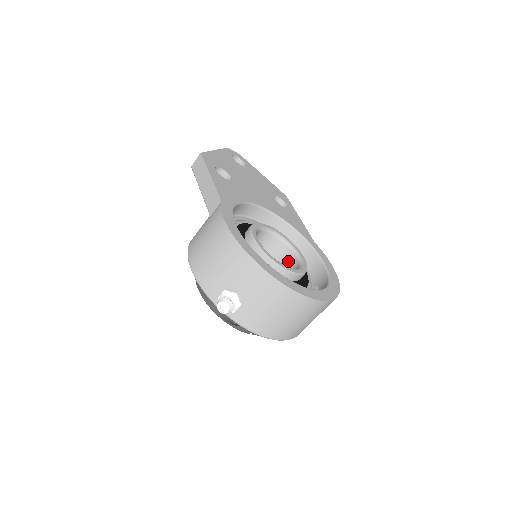
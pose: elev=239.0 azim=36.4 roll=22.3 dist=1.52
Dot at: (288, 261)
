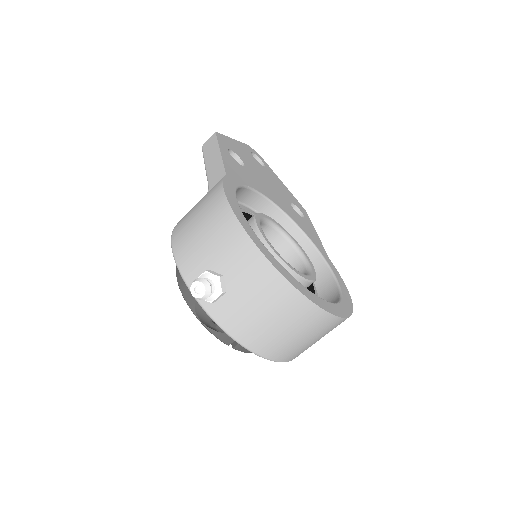
Dot at: occluded
